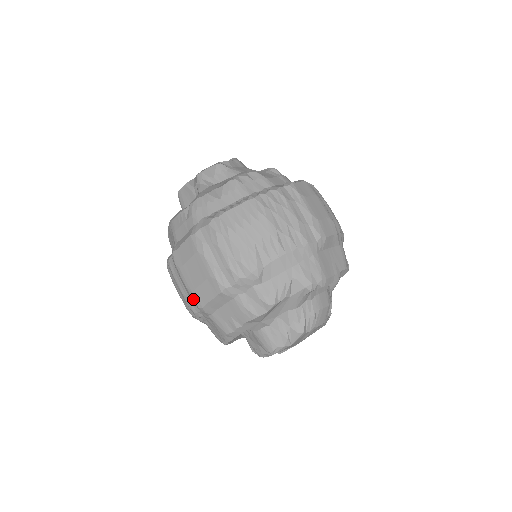
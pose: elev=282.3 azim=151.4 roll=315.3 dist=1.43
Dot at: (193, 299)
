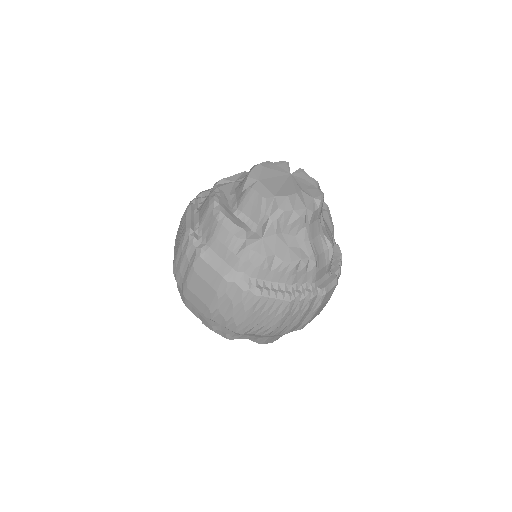
Dot at: (184, 288)
